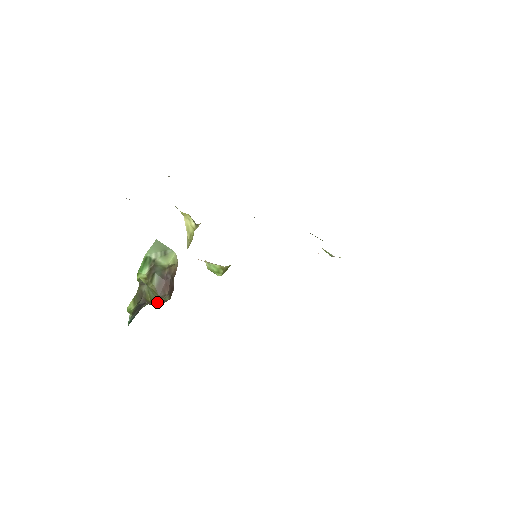
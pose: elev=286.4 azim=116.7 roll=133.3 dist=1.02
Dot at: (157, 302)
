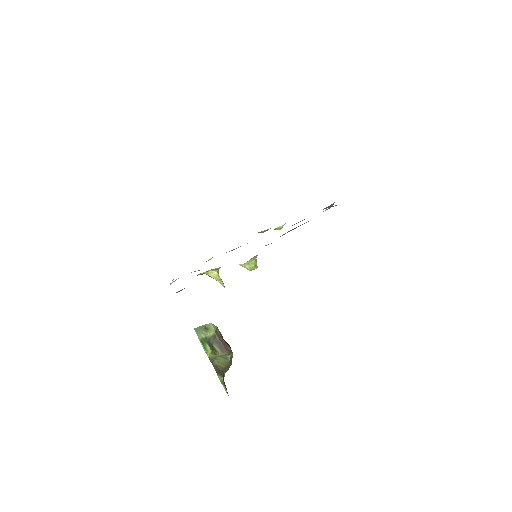
Dot at: (229, 362)
